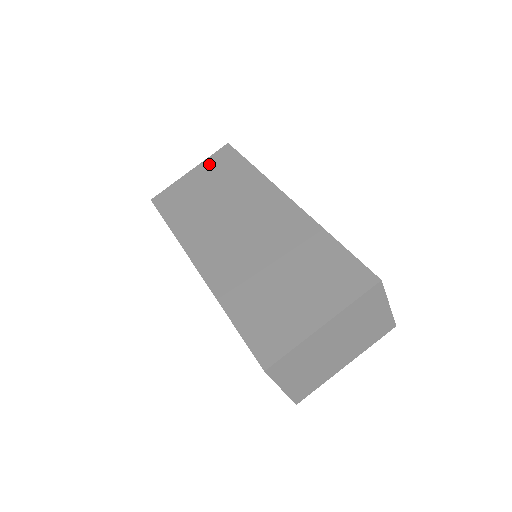
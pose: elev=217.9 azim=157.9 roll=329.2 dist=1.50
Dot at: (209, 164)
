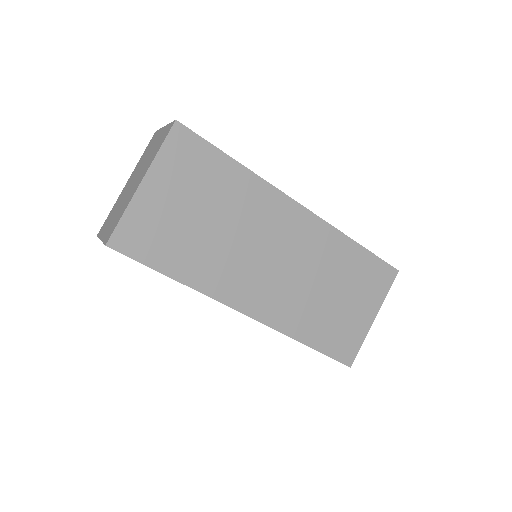
Dot at: (169, 166)
